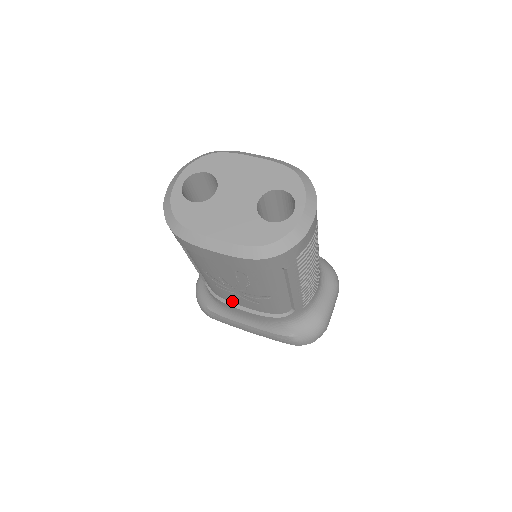
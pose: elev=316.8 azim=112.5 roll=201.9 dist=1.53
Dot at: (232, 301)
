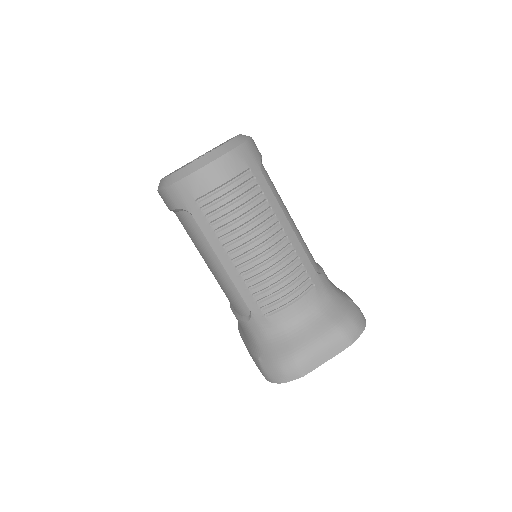
Dot at: occluded
